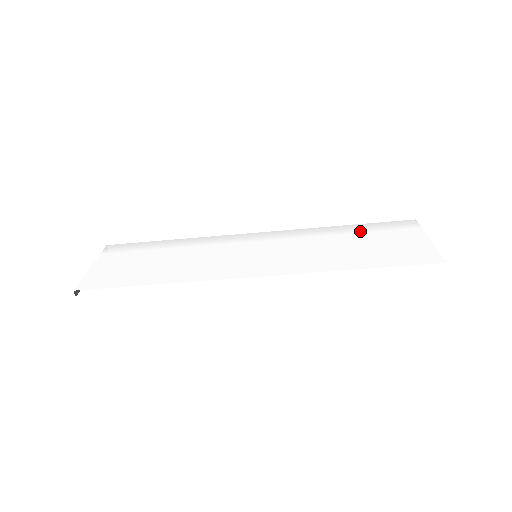
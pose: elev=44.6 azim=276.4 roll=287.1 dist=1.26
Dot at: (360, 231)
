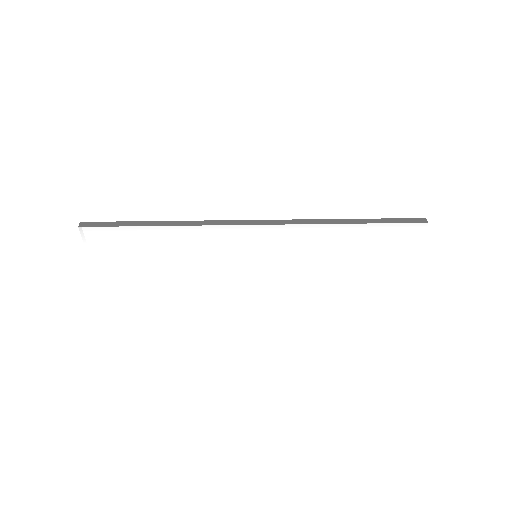
Dot at: (364, 237)
